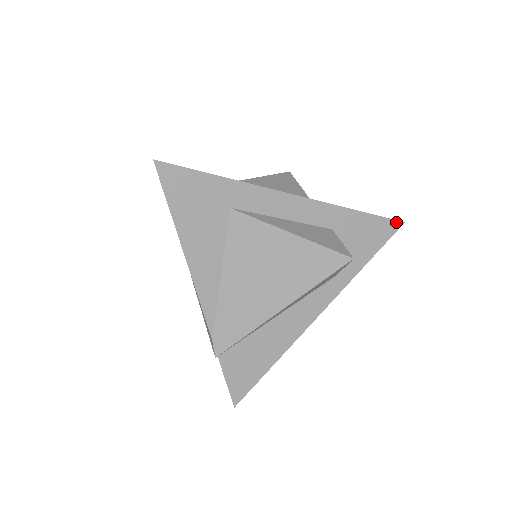
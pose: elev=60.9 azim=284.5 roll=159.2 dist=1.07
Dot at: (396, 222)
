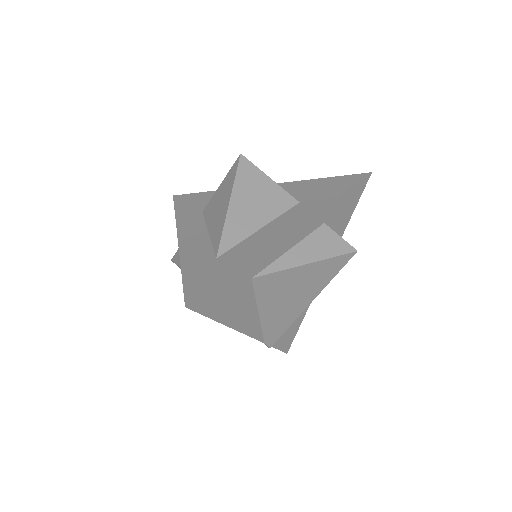
Dot at: (366, 178)
